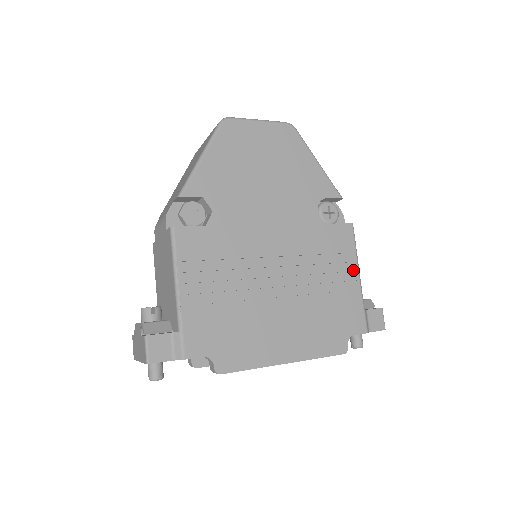
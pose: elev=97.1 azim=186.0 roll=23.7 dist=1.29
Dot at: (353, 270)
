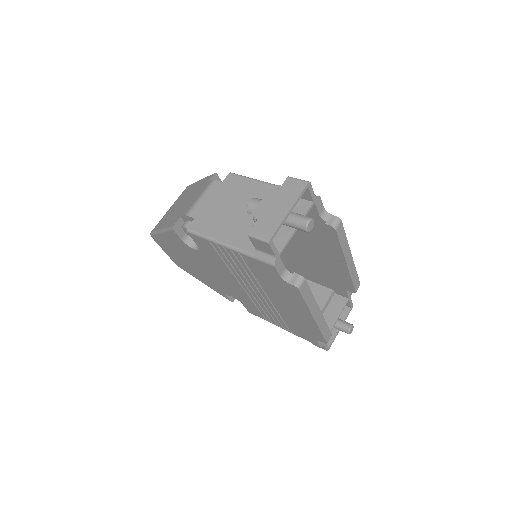
Dot at: occluded
